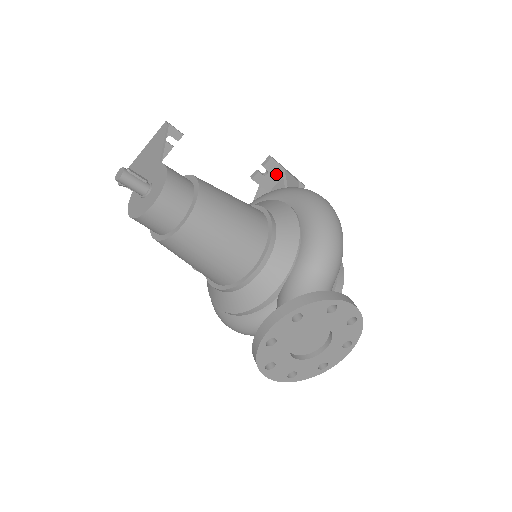
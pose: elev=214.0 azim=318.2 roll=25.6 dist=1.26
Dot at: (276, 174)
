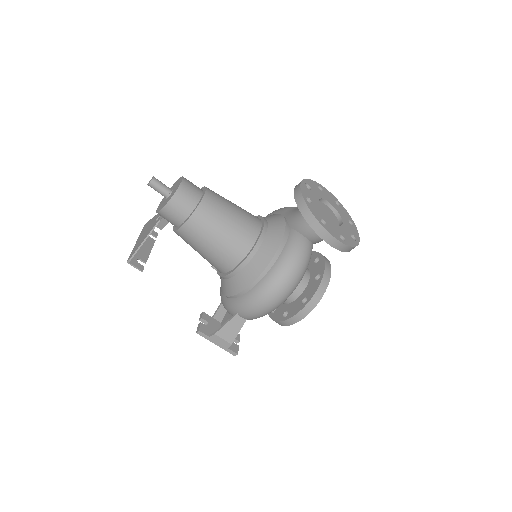
Dot at: occluded
